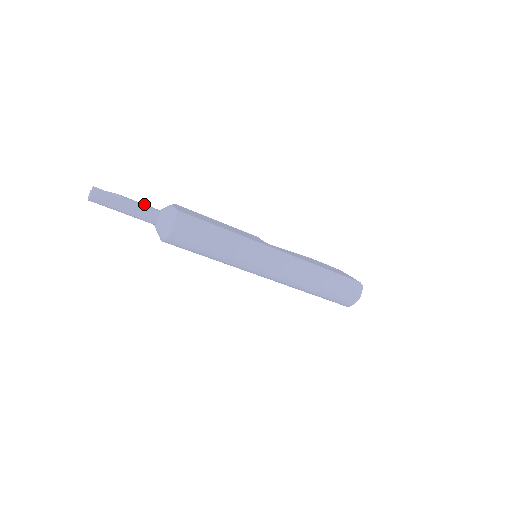
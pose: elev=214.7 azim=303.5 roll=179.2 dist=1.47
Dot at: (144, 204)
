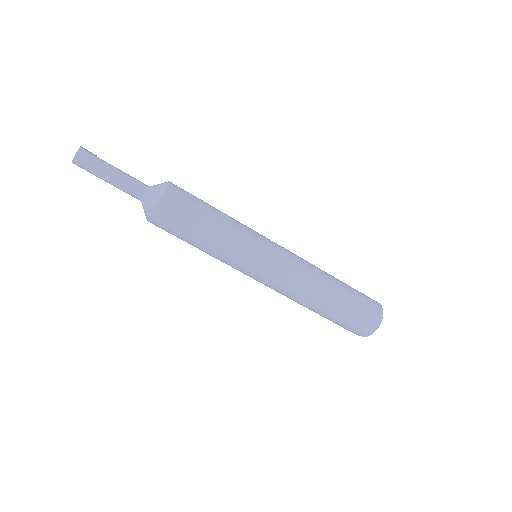
Dot at: occluded
